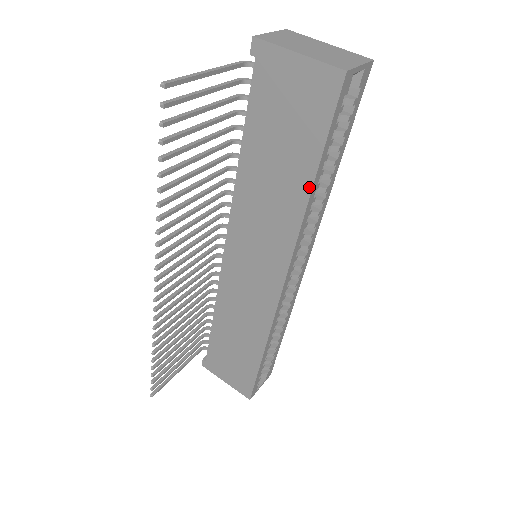
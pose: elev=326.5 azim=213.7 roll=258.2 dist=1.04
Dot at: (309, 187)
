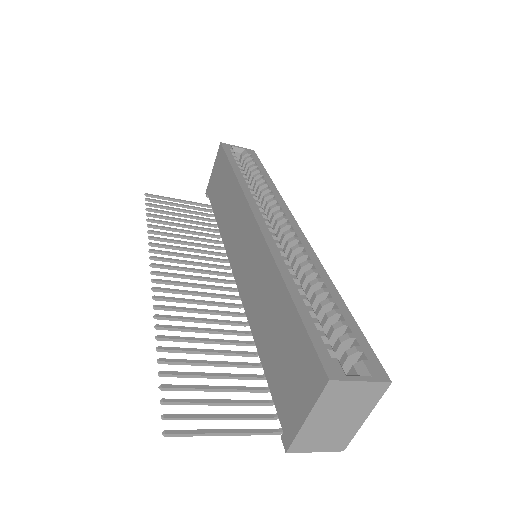
Dot at: (233, 174)
